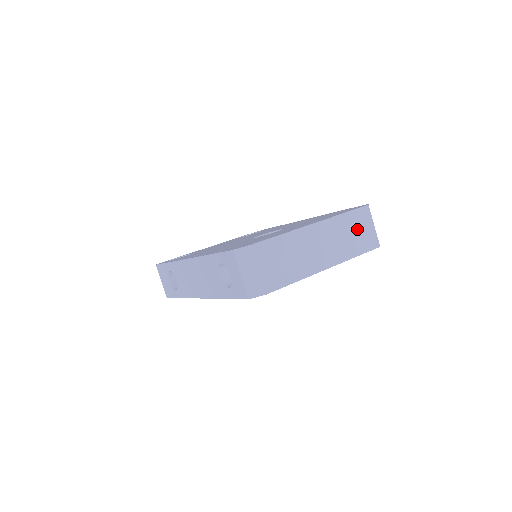
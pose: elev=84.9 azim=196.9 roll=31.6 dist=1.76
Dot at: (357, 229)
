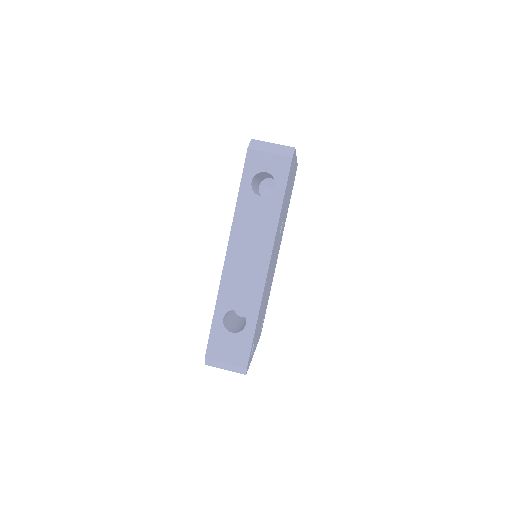
Dot at: occluded
